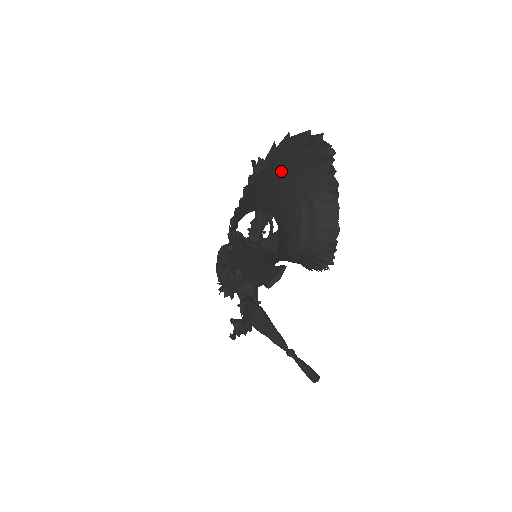
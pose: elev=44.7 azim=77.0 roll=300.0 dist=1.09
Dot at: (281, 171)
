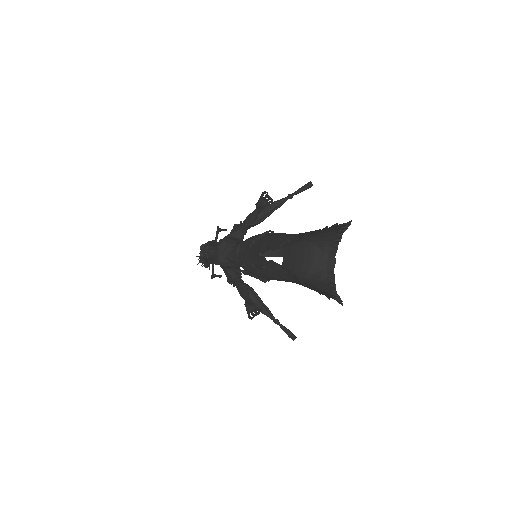
Dot at: occluded
